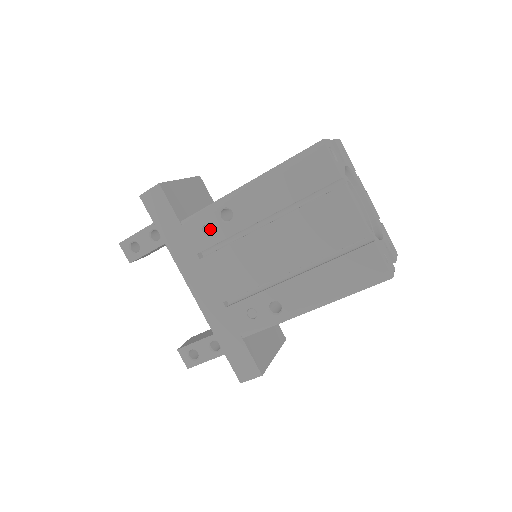
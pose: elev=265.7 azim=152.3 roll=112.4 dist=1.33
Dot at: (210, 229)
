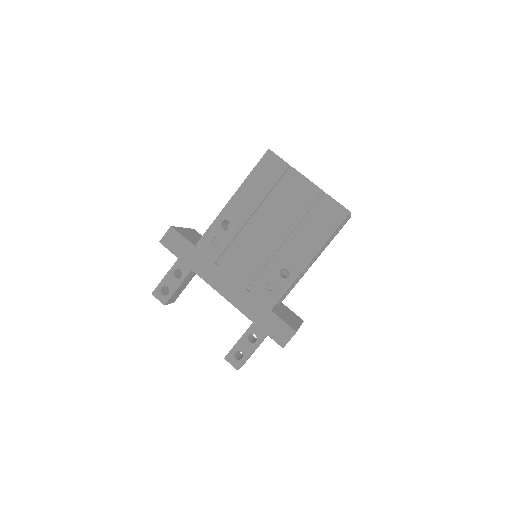
Dot at: (218, 240)
